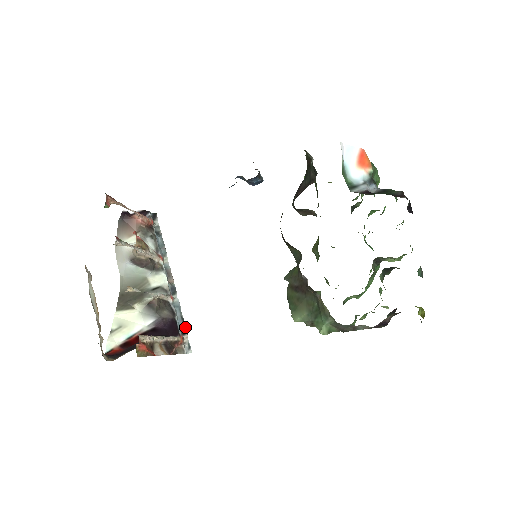
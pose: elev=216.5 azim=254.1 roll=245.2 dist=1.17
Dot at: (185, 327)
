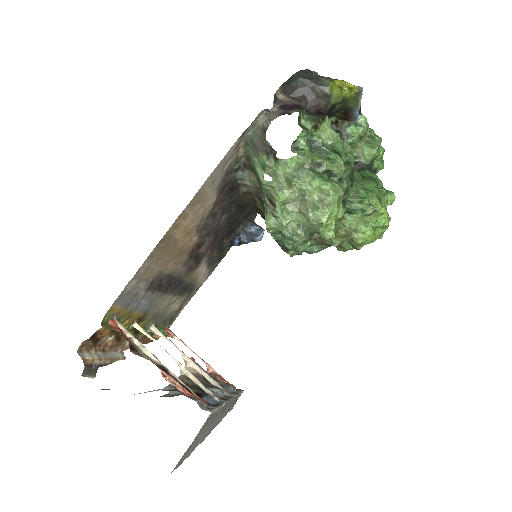
Dot at: (218, 406)
